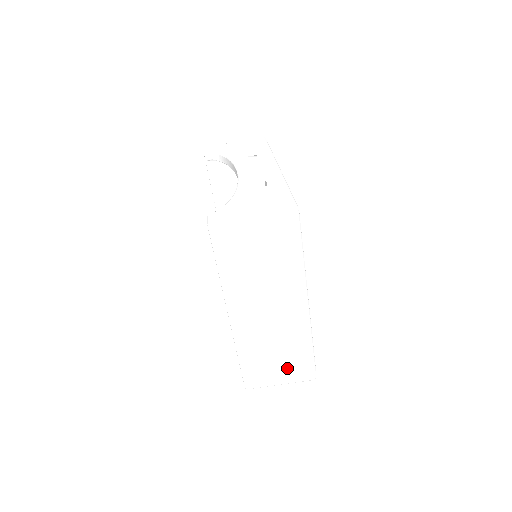
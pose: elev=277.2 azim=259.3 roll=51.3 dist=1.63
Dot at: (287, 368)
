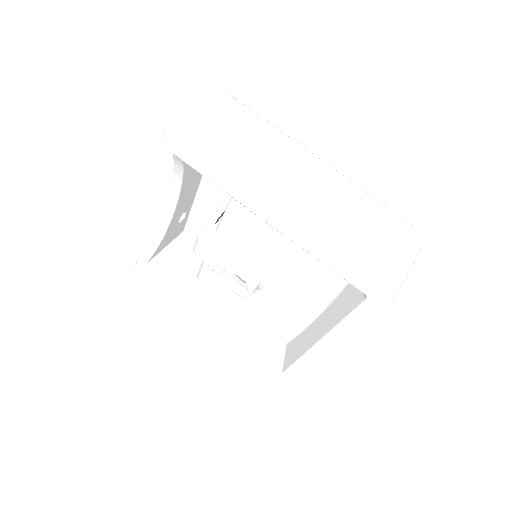
Dot at: (385, 234)
